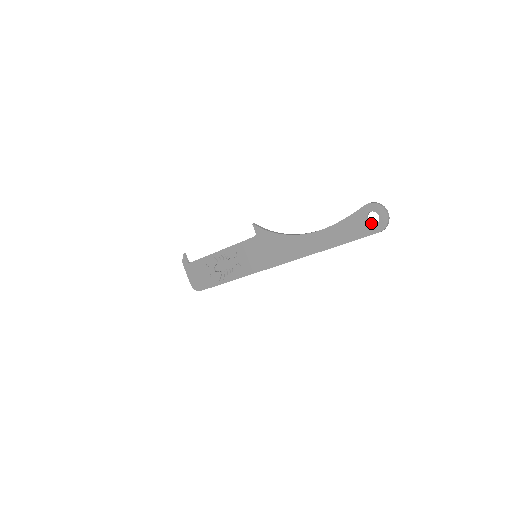
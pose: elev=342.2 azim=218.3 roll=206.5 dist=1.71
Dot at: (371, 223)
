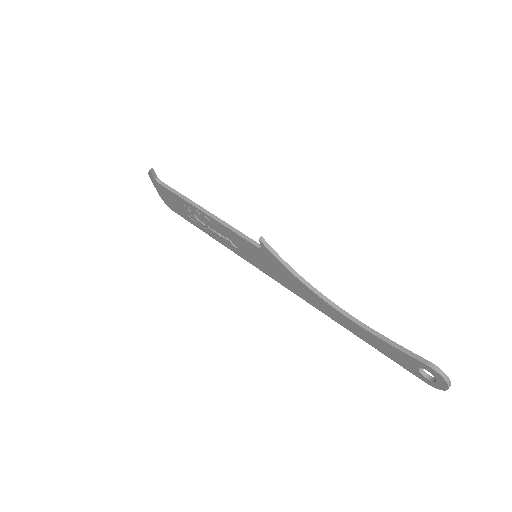
Dot at: (422, 370)
